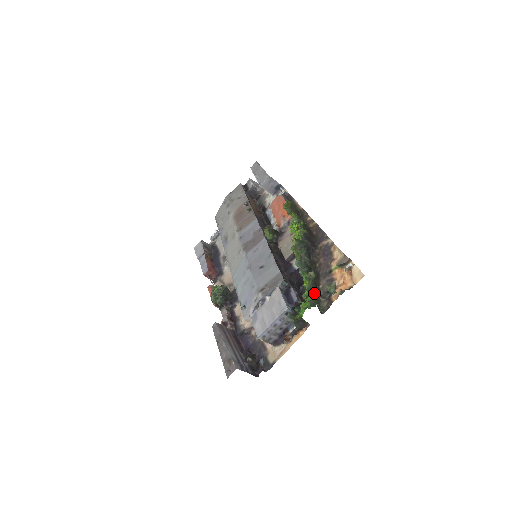
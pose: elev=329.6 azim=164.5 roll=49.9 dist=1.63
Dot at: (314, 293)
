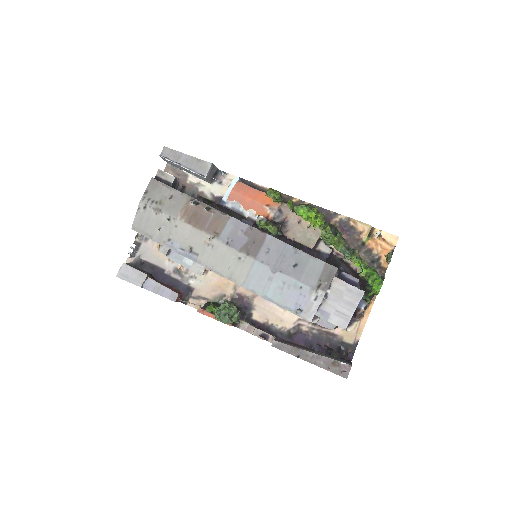
Dot at: (374, 268)
